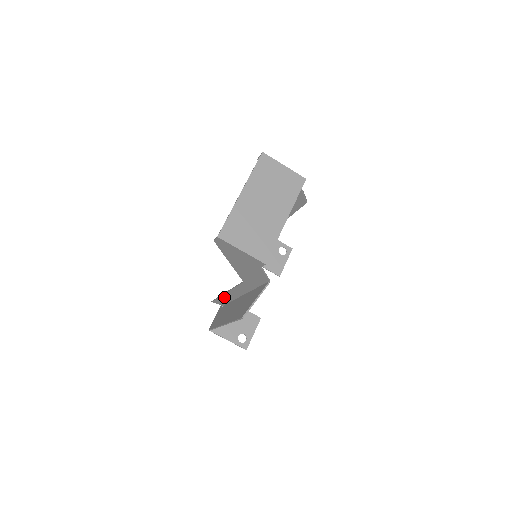
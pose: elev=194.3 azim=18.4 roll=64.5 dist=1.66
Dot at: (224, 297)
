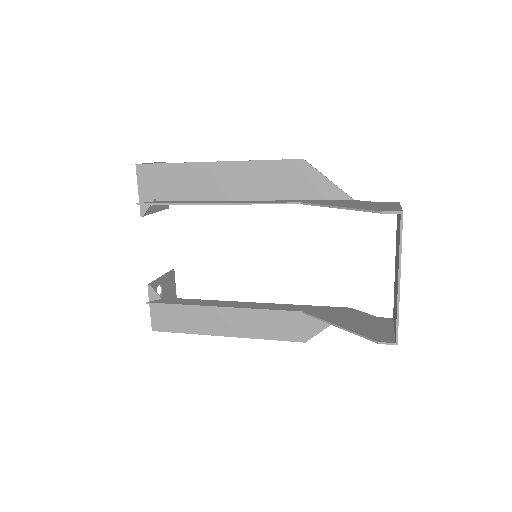
Dot at: (202, 305)
